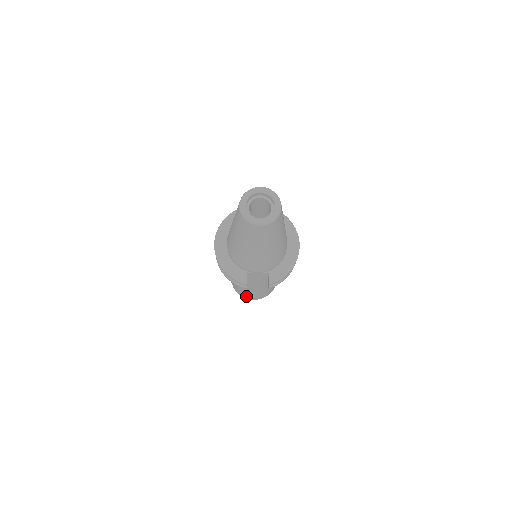
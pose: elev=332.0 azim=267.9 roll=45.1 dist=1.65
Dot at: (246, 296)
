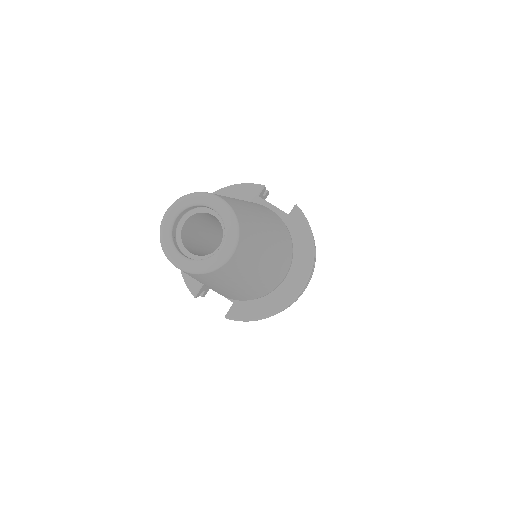
Dot at: occluded
